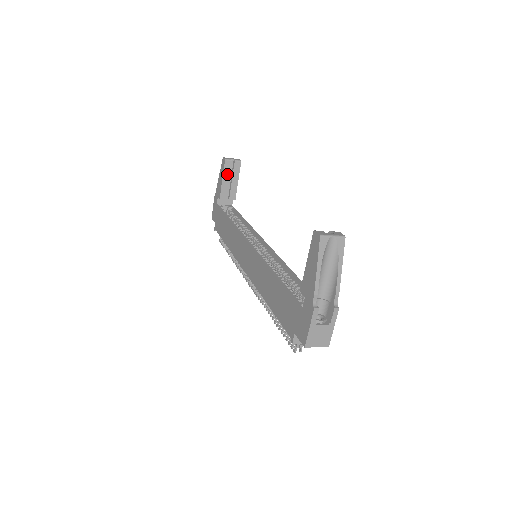
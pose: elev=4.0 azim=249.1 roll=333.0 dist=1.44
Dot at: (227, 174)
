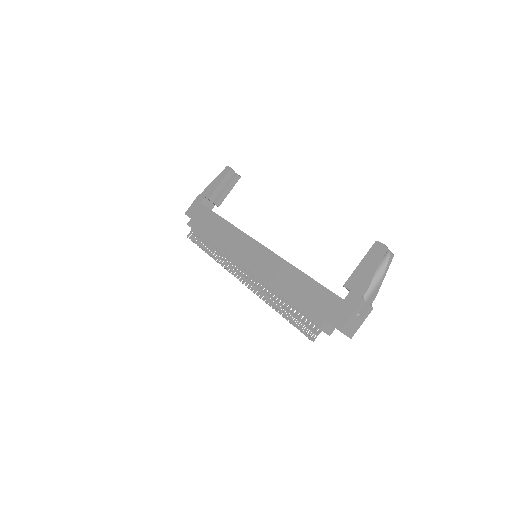
Dot at: (225, 181)
